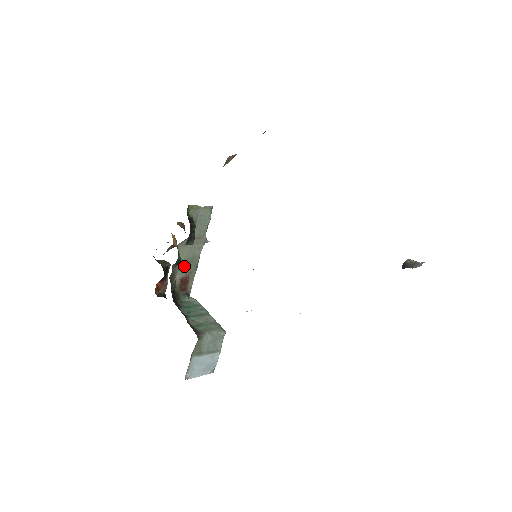
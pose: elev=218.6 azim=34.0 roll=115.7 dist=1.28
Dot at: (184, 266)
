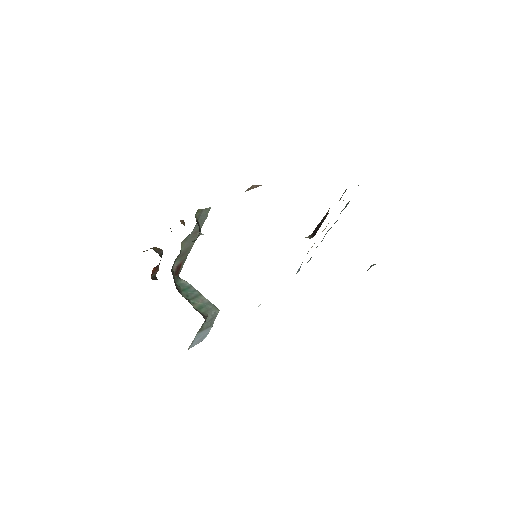
Dot at: (181, 256)
